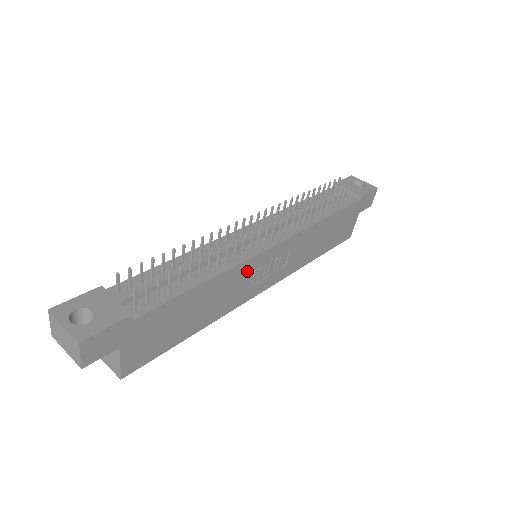
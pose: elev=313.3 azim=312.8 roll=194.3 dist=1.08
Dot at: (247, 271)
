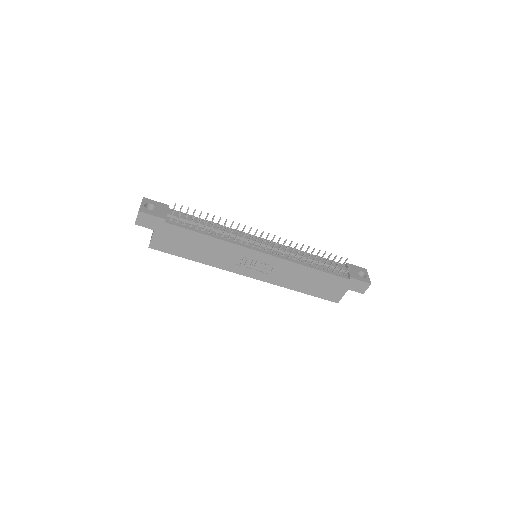
Dot at: (238, 252)
